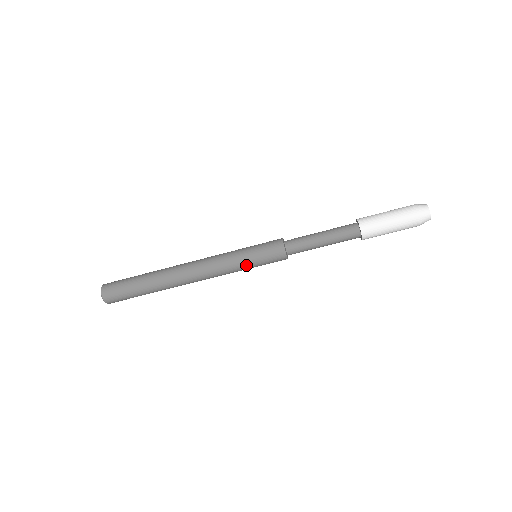
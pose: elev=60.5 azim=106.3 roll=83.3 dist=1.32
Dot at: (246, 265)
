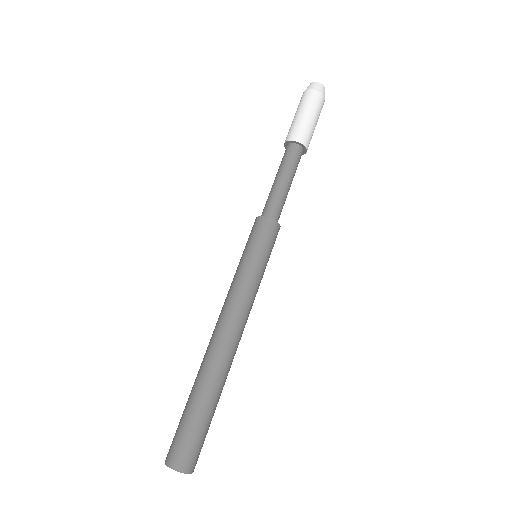
Dot at: (256, 266)
